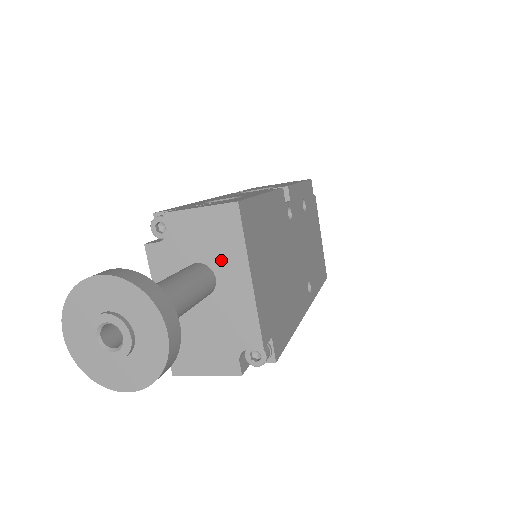
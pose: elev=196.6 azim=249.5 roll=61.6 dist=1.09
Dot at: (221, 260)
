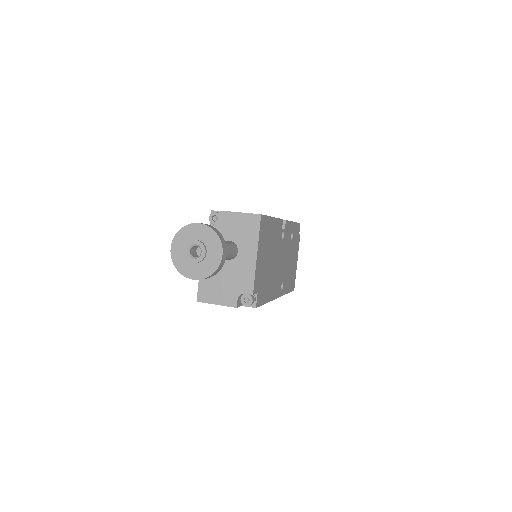
Dot at: (244, 242)
